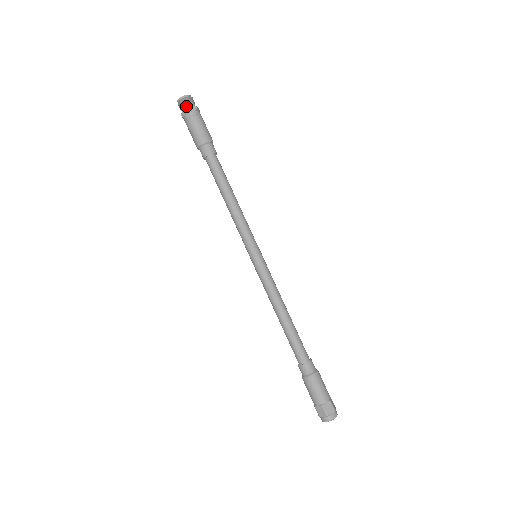
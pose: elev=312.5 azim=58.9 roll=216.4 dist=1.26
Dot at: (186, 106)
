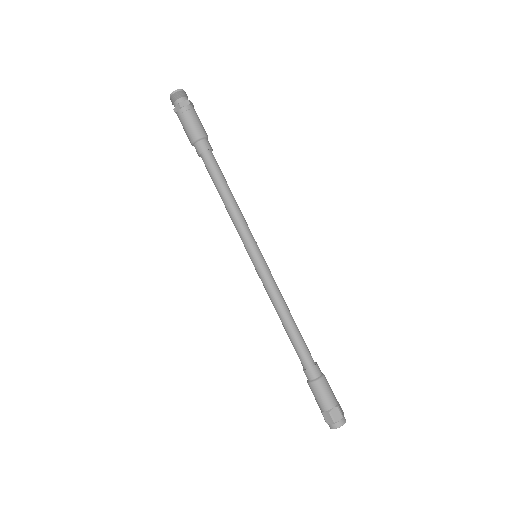
Dot at: (178, 101)
